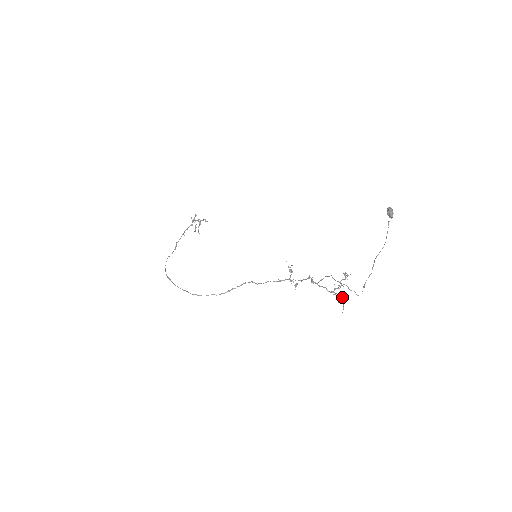
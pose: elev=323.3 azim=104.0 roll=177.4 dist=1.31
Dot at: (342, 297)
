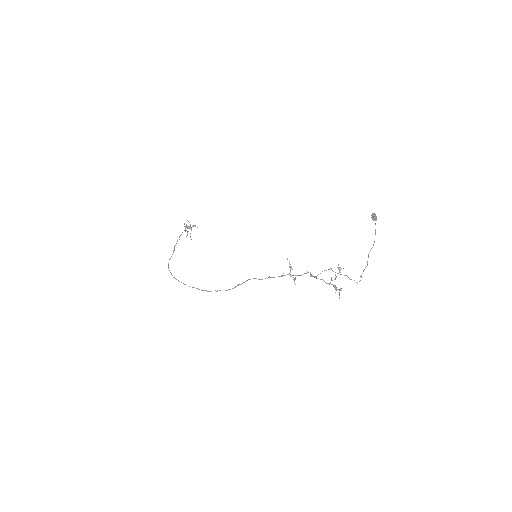
Dot at: occluded
